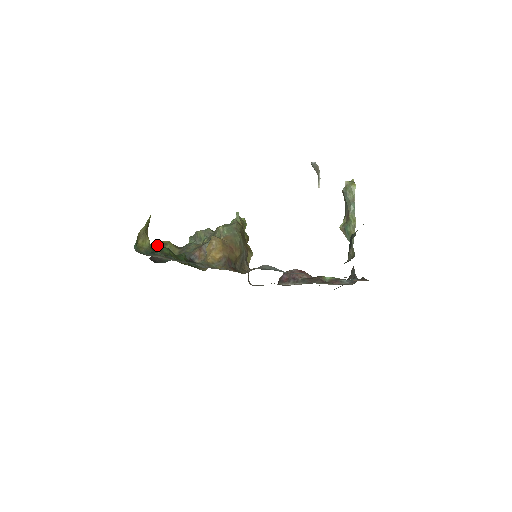
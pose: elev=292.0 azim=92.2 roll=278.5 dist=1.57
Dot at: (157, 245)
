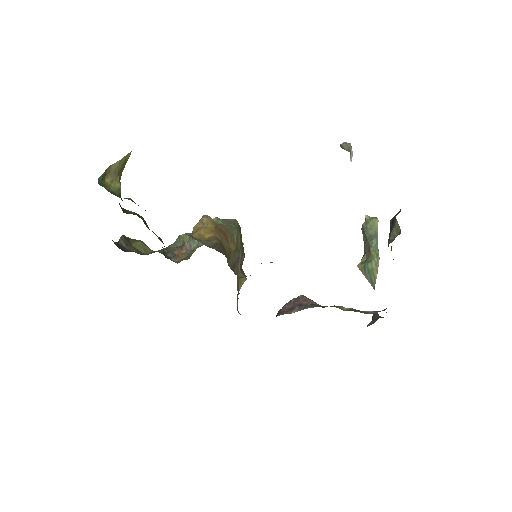
Dot at: (126, 237)
